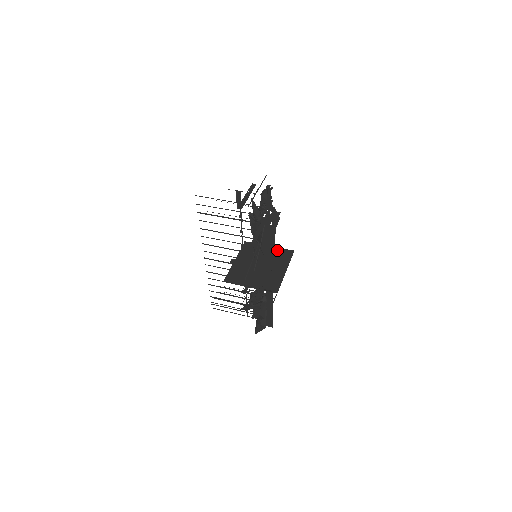
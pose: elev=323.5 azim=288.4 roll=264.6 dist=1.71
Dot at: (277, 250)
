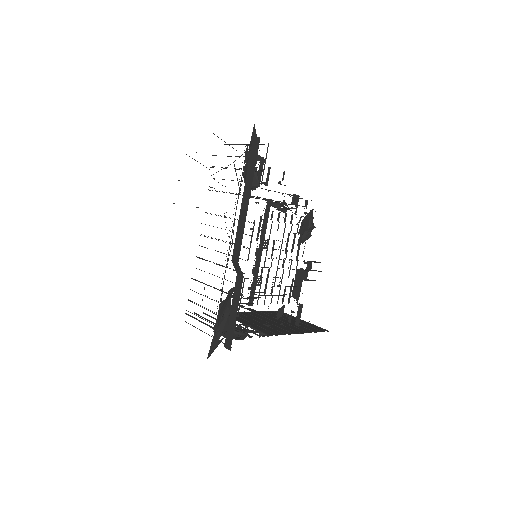
Dot at: (308, 324)
